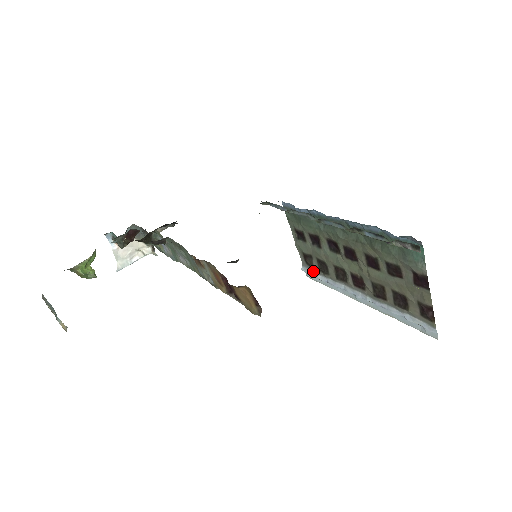
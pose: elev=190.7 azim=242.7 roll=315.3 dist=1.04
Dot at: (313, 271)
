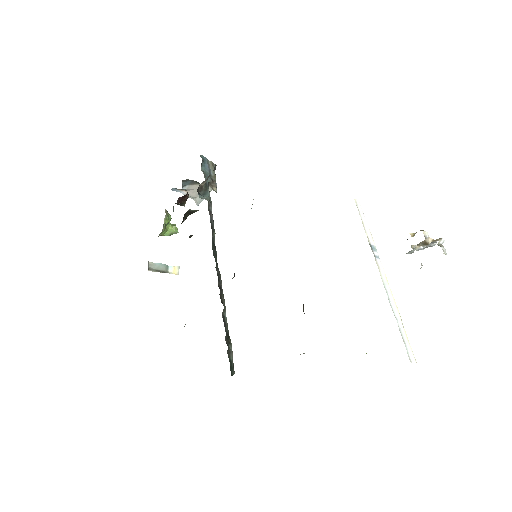
Dot at: occluded
